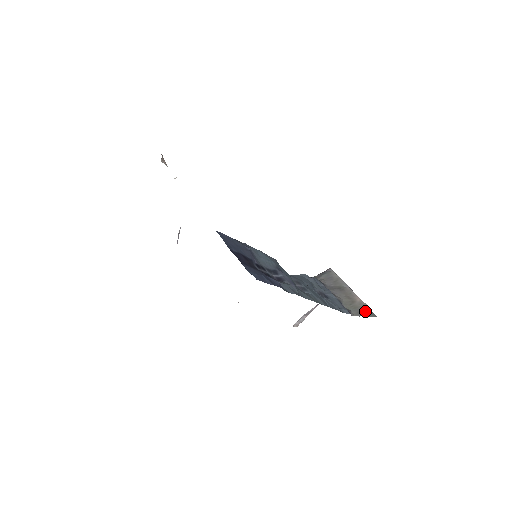
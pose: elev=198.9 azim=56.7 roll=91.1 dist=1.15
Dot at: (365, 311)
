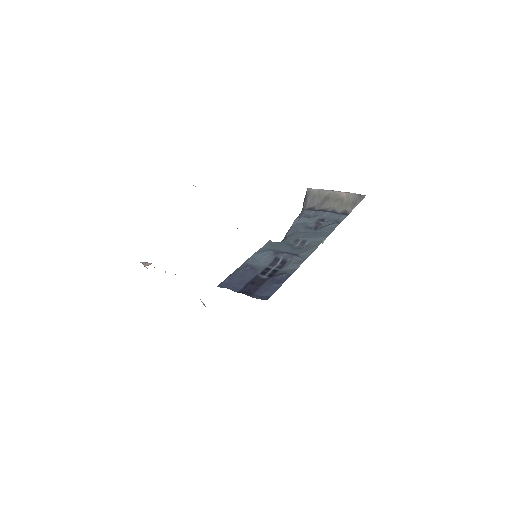
Dot at: (355, 199)
